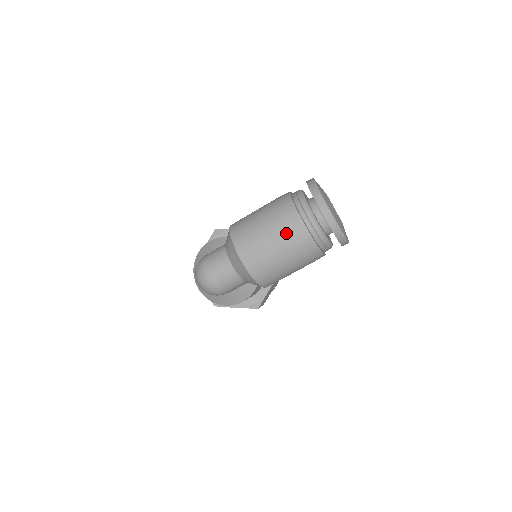
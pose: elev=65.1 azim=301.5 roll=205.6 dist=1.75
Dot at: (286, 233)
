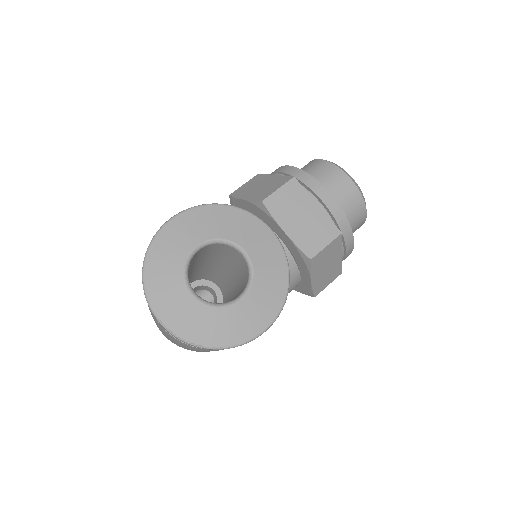
Dot at: (161, 329)
